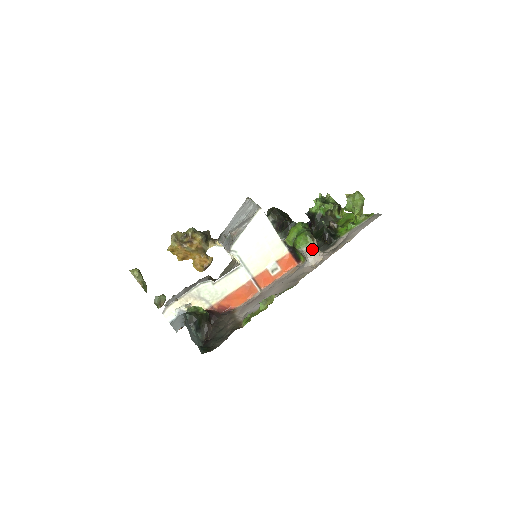
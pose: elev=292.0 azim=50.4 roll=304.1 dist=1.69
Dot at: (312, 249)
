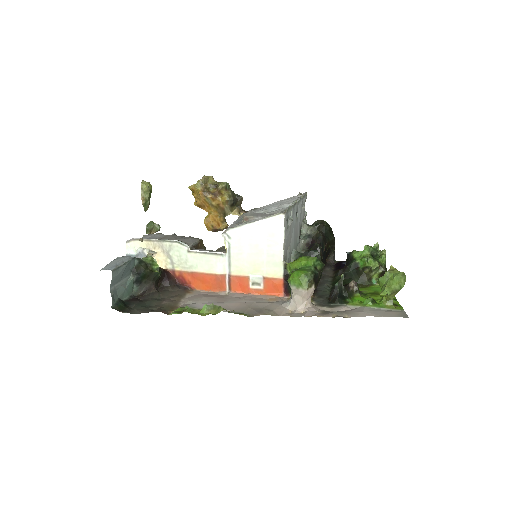
Dot at: (301, 294)
